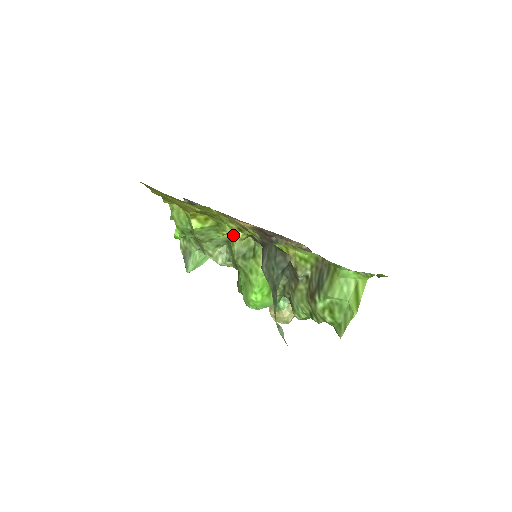
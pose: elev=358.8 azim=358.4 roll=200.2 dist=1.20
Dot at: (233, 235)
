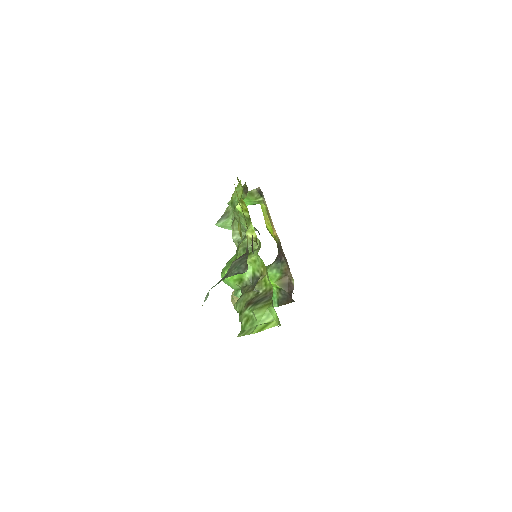
Dot at: (249, 232)
